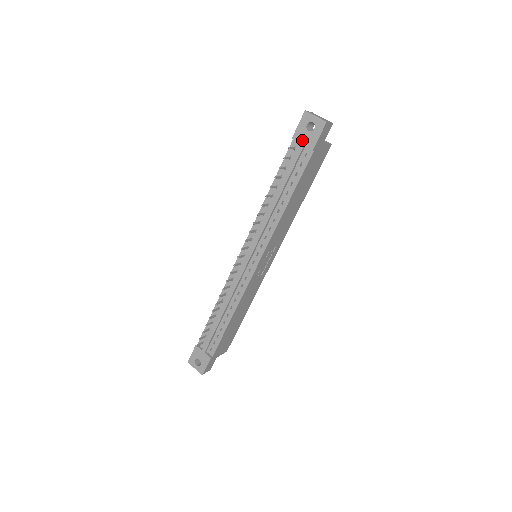
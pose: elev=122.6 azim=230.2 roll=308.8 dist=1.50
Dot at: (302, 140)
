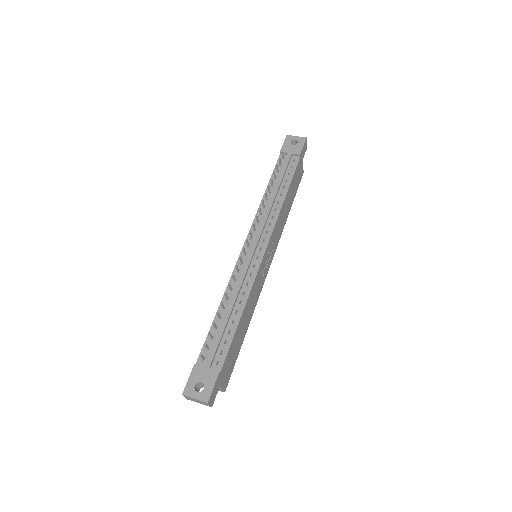
Dot at: (289, 151)
